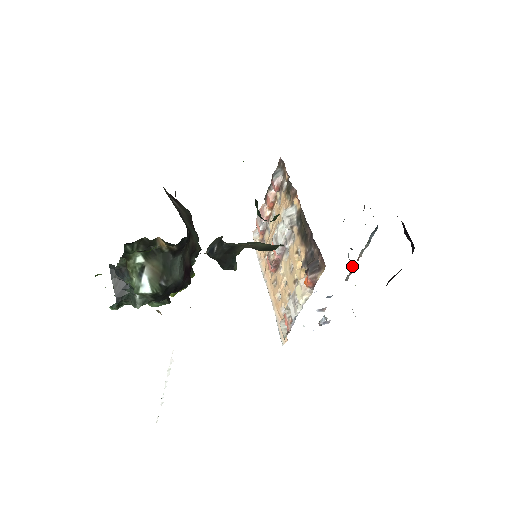
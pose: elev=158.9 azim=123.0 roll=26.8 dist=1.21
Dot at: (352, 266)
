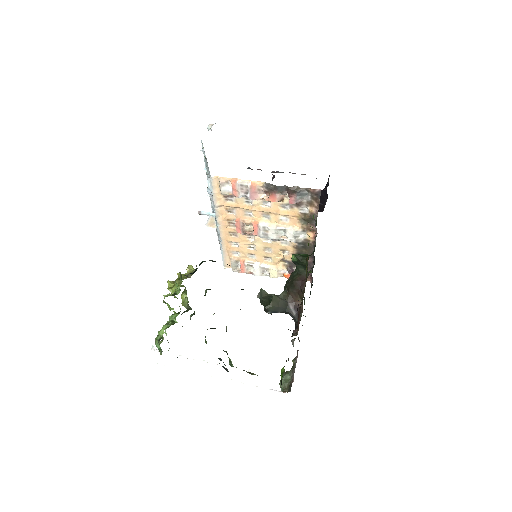
Dot at: occluded
